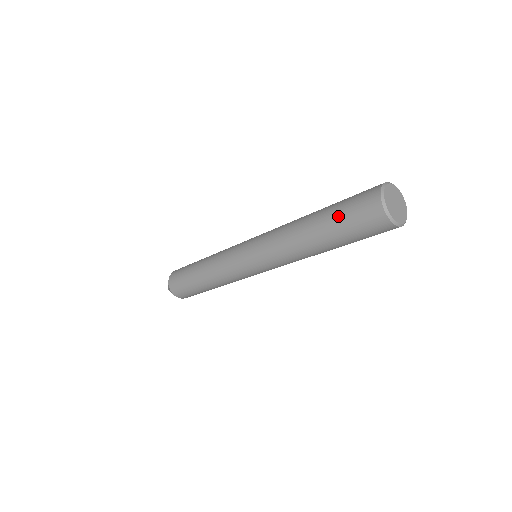
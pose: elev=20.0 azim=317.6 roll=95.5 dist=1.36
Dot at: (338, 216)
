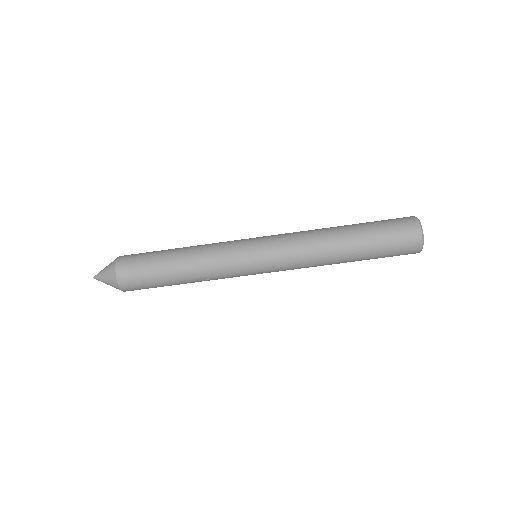
Dot at: occluded
